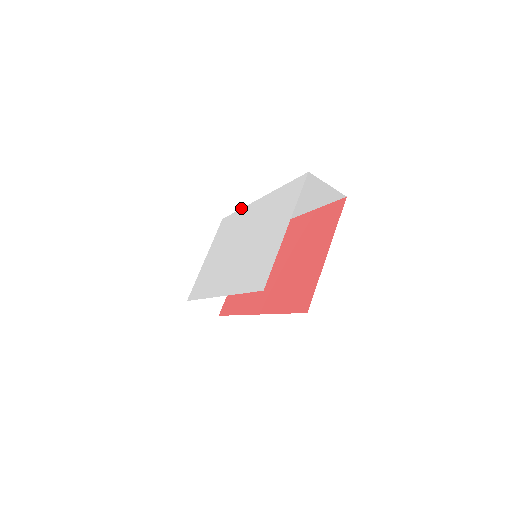
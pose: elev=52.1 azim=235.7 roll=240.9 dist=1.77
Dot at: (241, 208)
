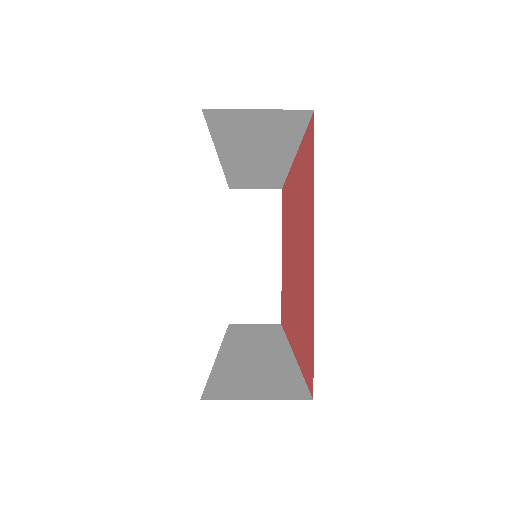
Dot at: occluded
